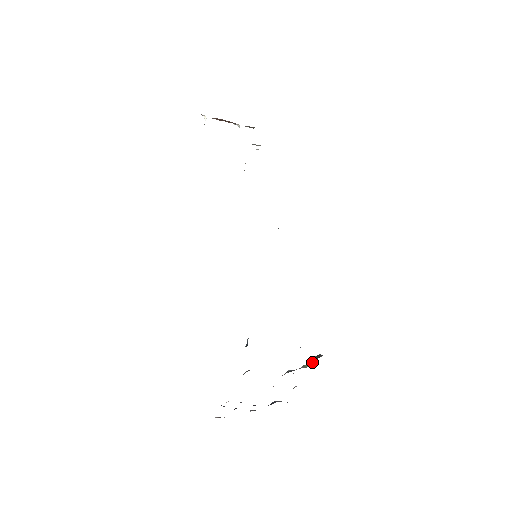
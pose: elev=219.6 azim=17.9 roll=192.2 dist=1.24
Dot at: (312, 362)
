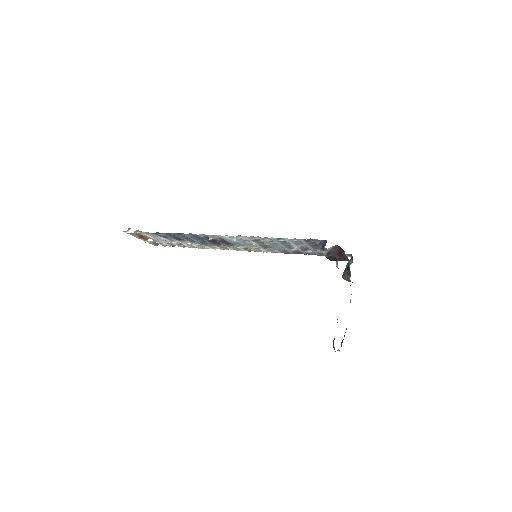
Dot at: (351, 260)
